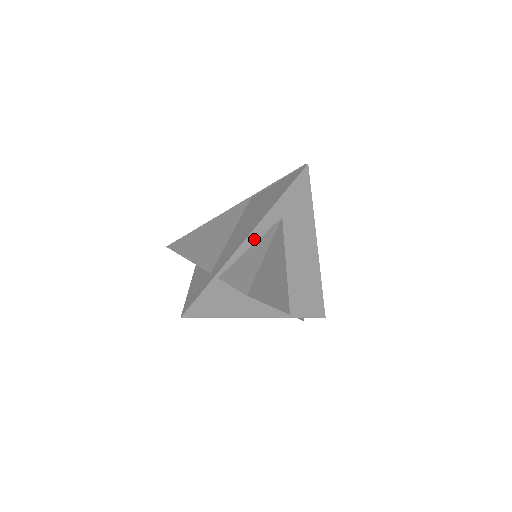
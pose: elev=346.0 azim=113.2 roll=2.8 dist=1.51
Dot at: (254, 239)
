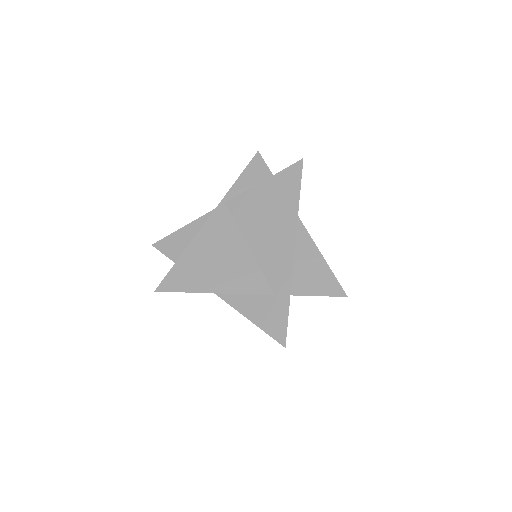
Dot at: occluded
